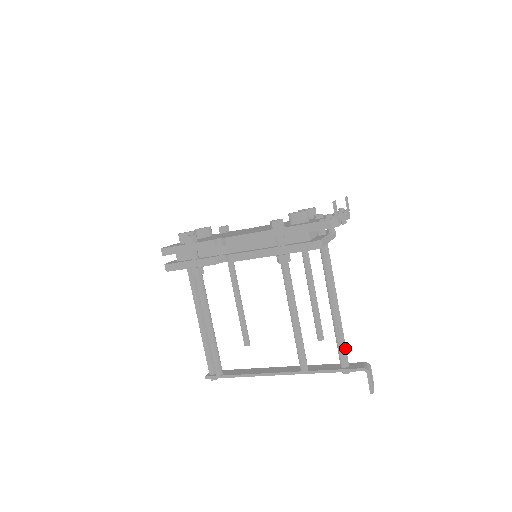
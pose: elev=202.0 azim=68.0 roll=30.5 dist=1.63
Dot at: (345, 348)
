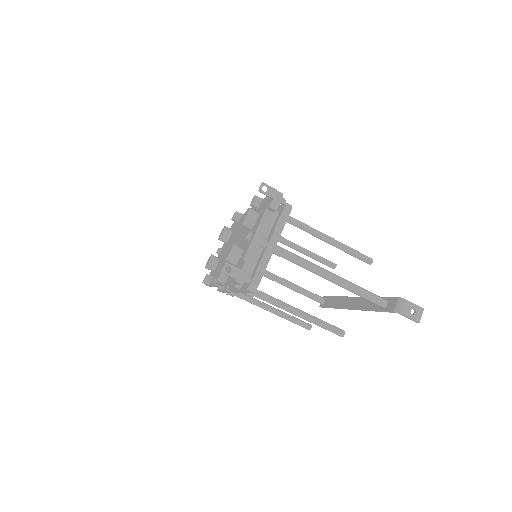
Dot at: (370, 297)
